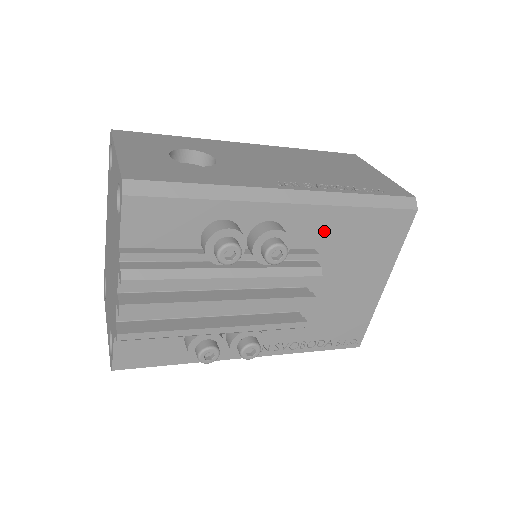
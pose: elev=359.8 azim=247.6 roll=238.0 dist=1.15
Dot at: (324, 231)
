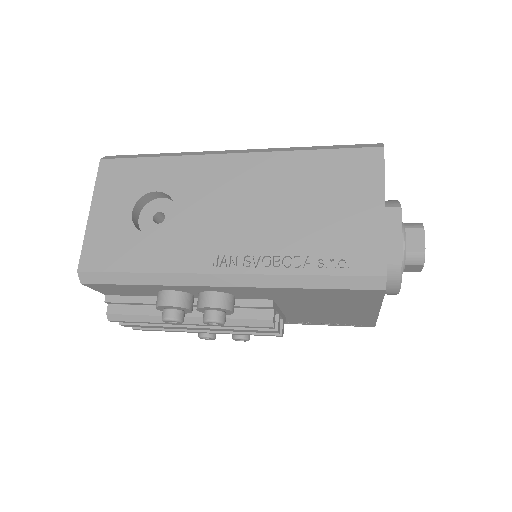
Dot at: (273, 295)
